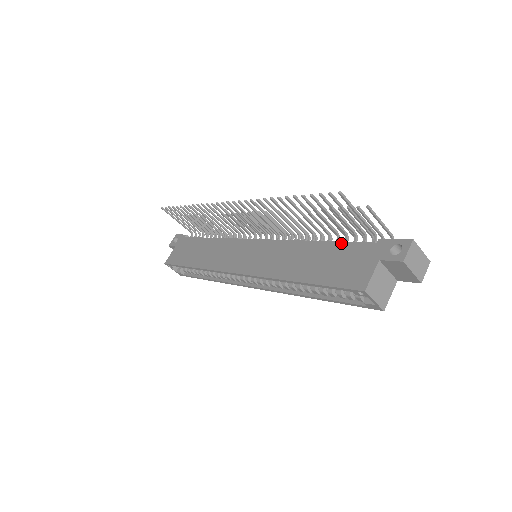
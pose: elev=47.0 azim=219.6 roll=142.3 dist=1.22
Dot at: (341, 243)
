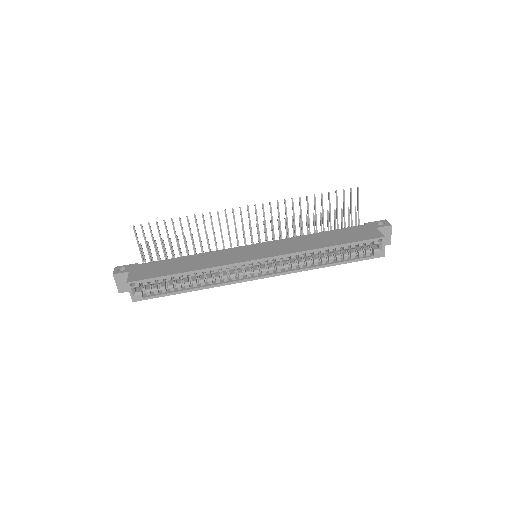
Dot at: (341, 229)
